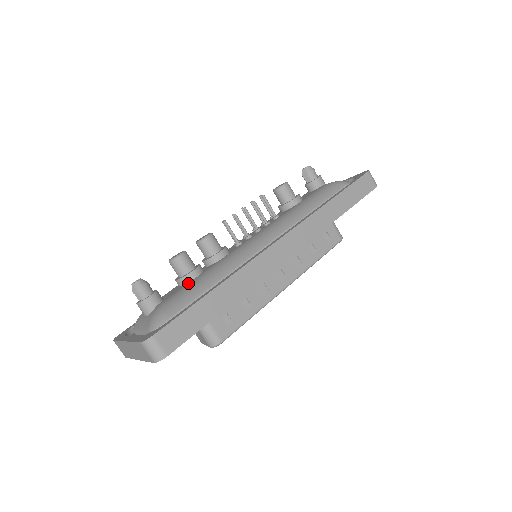
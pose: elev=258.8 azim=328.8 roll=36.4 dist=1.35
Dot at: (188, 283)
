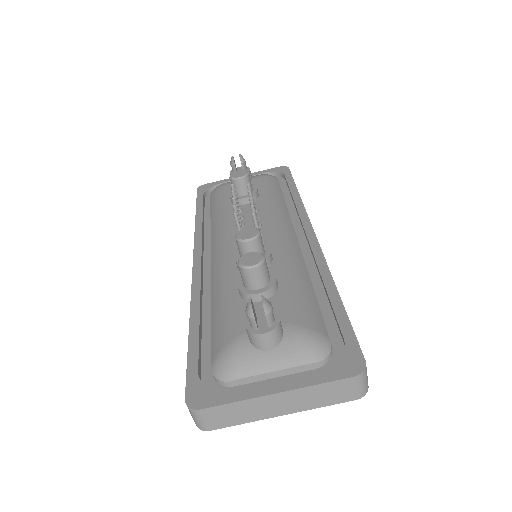
Dot at: (282, 294)
